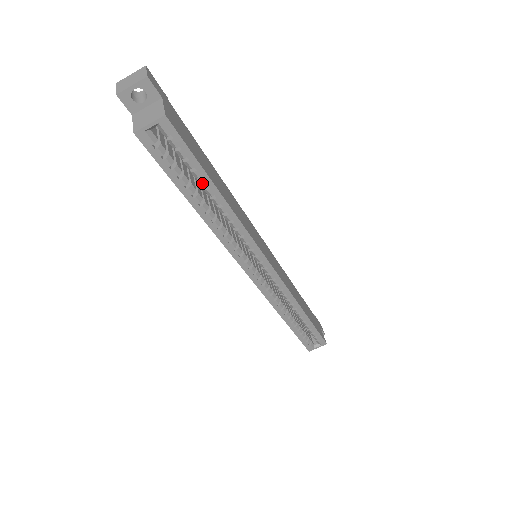
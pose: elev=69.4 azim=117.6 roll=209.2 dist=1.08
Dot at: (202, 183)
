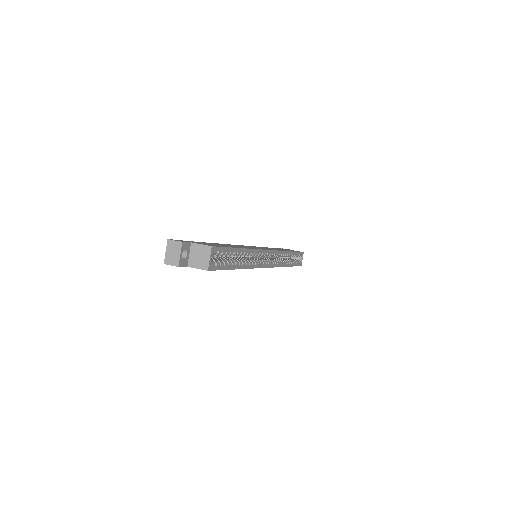
Dot at: (235, 254)
